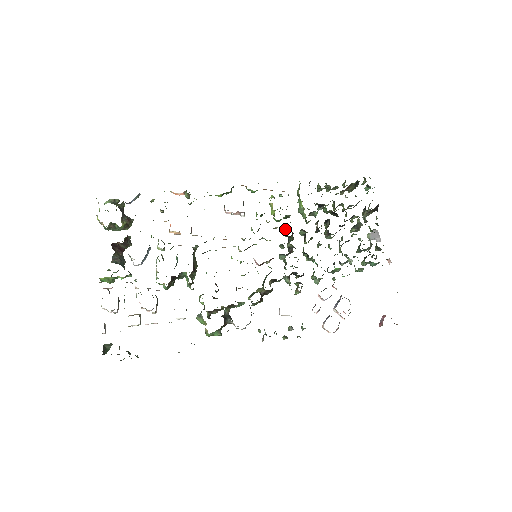
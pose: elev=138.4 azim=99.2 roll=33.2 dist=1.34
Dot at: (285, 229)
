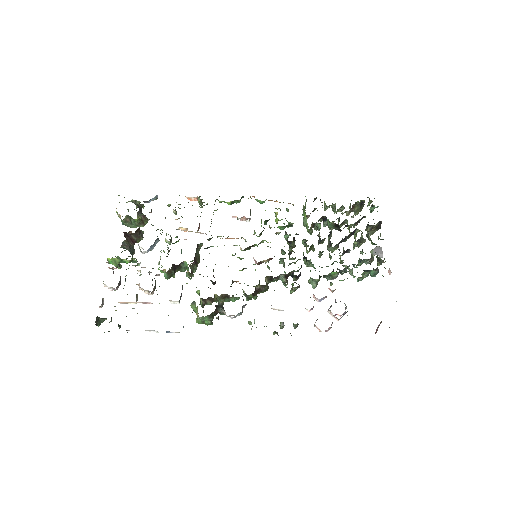
Dot at: (287, 236)
